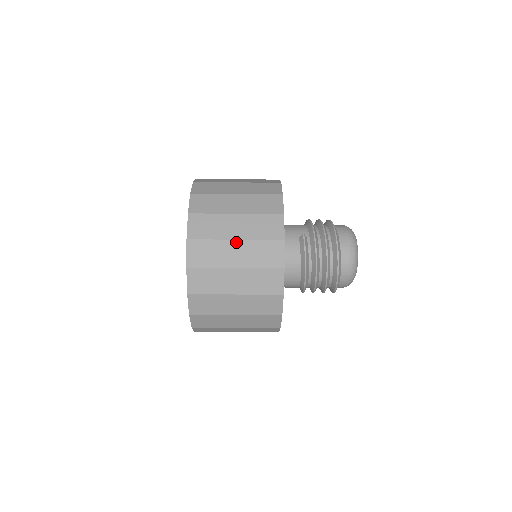
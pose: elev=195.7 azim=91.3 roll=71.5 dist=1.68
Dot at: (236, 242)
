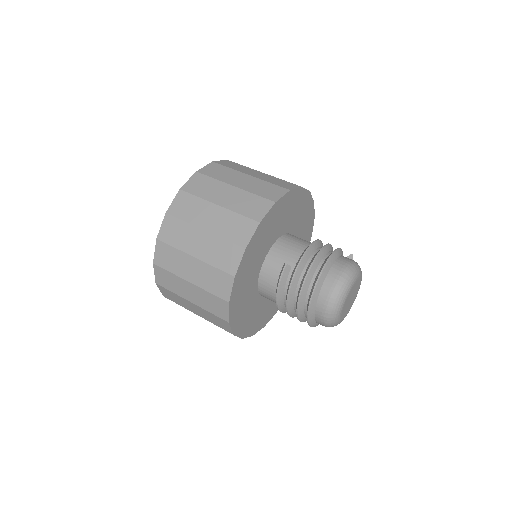
Dot at: (194, 259)
